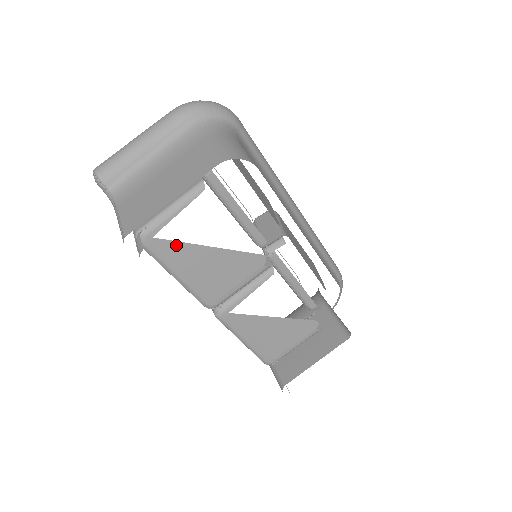
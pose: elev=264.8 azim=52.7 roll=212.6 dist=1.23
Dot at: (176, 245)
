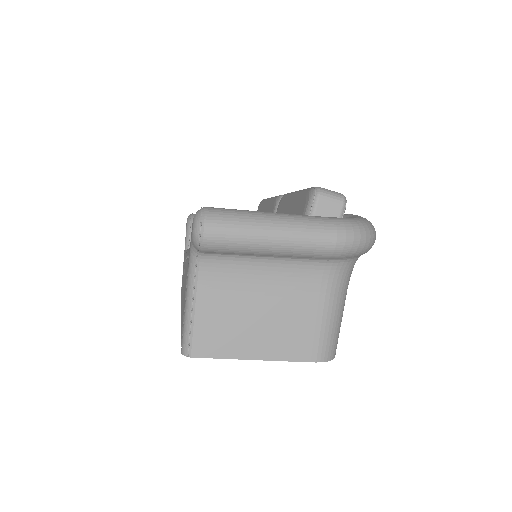
Dot at: occluded
